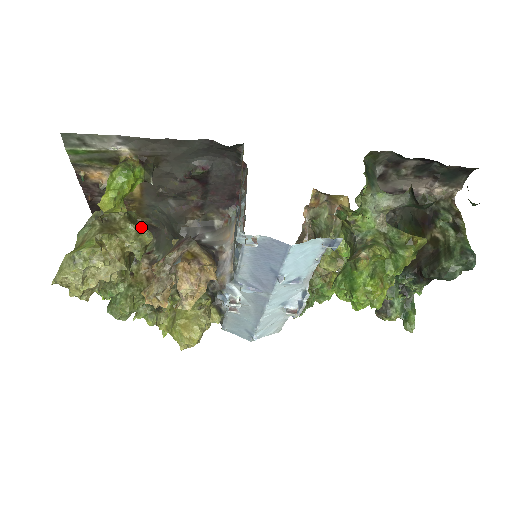
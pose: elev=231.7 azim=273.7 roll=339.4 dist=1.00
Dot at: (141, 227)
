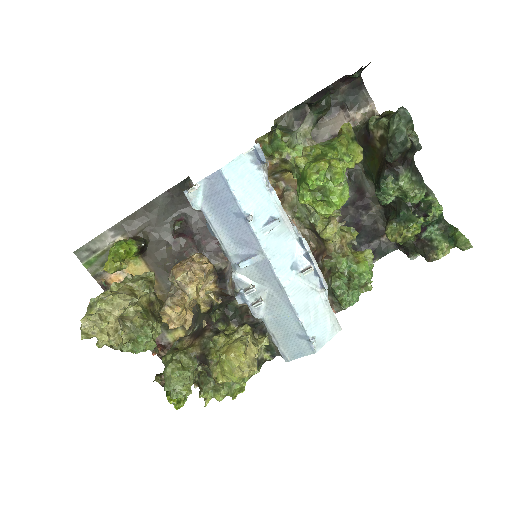
Dot at: (144, 273)
